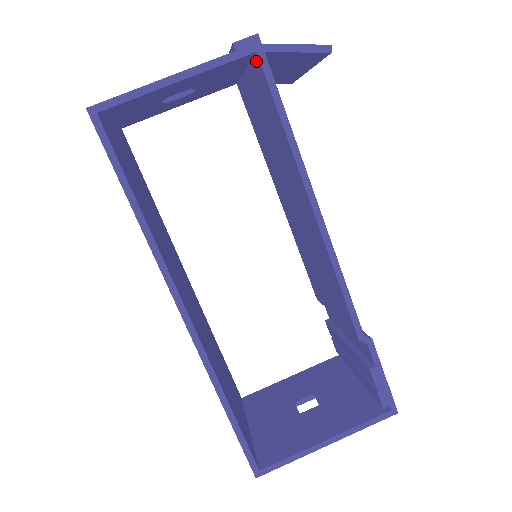
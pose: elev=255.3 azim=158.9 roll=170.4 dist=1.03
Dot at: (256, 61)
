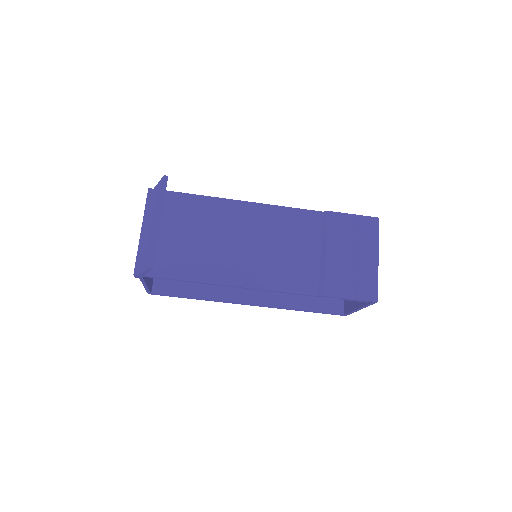
Dot at: occluded
